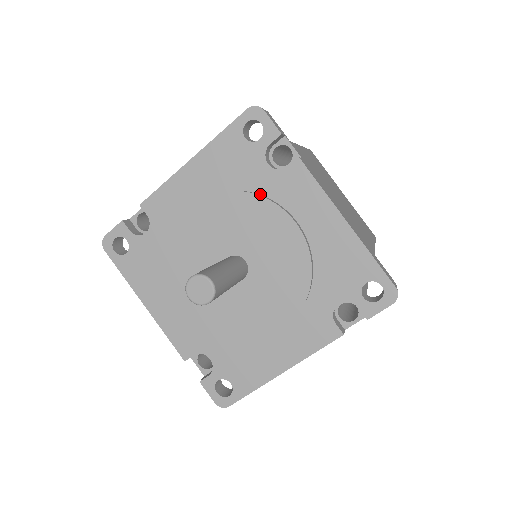
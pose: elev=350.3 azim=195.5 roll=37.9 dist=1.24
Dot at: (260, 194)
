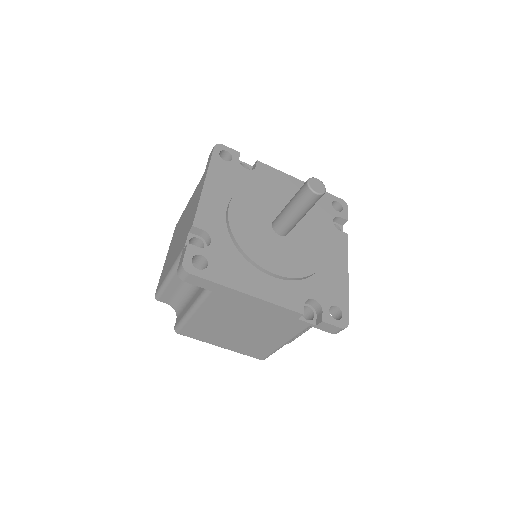
Dot at: occluded
